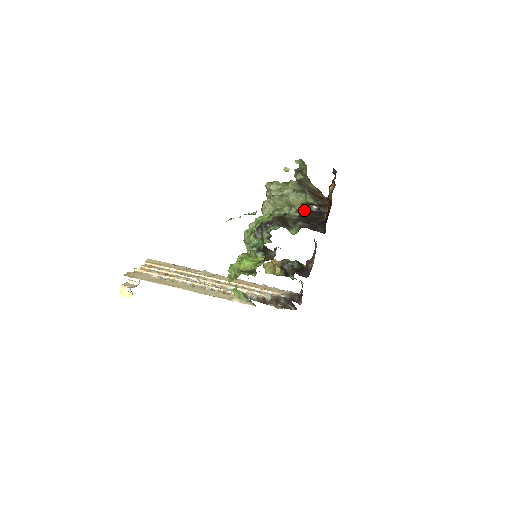
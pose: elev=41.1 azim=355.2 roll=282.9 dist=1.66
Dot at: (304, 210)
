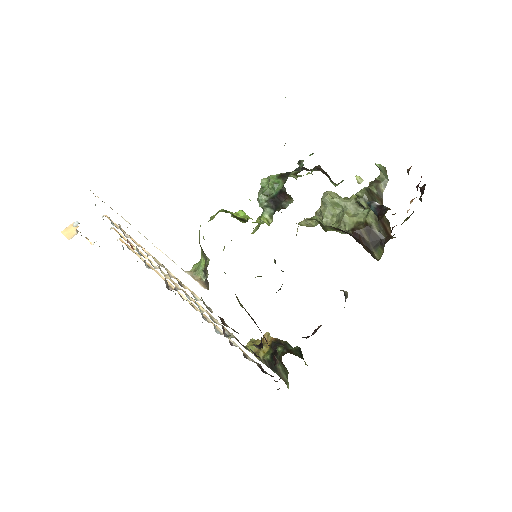
Dot at: (356, 231)
